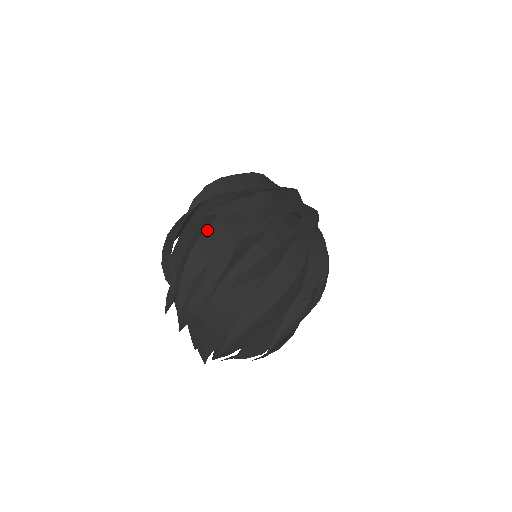
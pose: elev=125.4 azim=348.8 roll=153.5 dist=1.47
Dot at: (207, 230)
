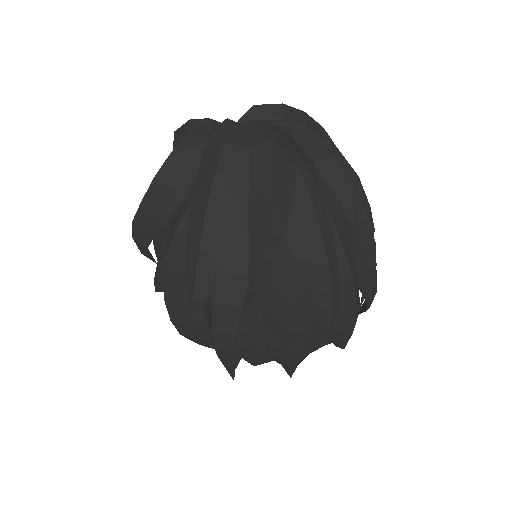
Dot at: (169, 313)
